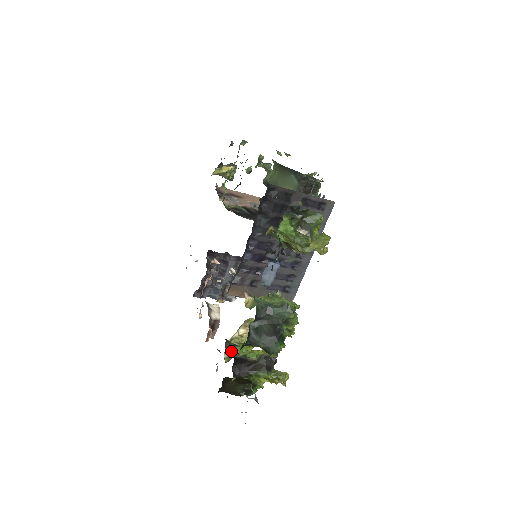
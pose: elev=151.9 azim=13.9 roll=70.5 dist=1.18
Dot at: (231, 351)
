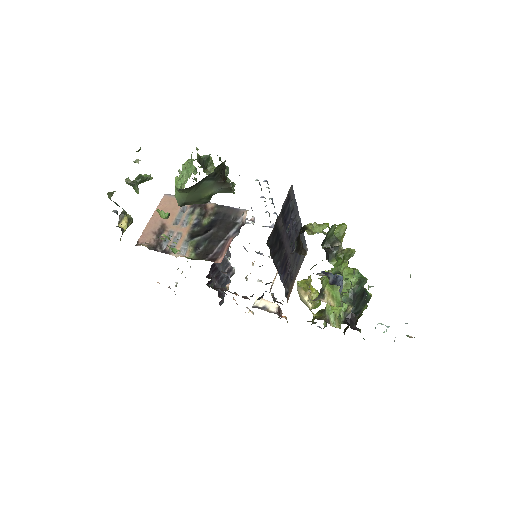
Dot at: (330, 319)
